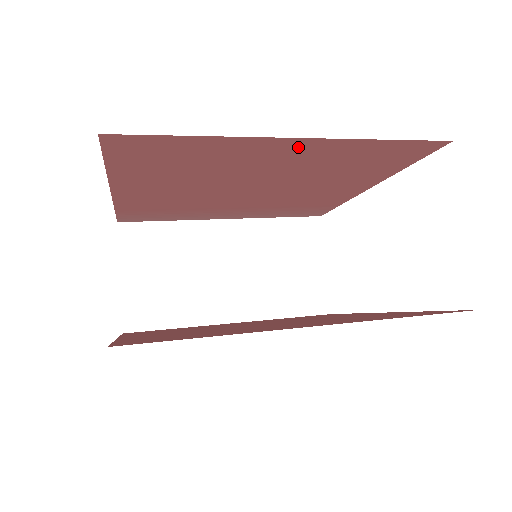
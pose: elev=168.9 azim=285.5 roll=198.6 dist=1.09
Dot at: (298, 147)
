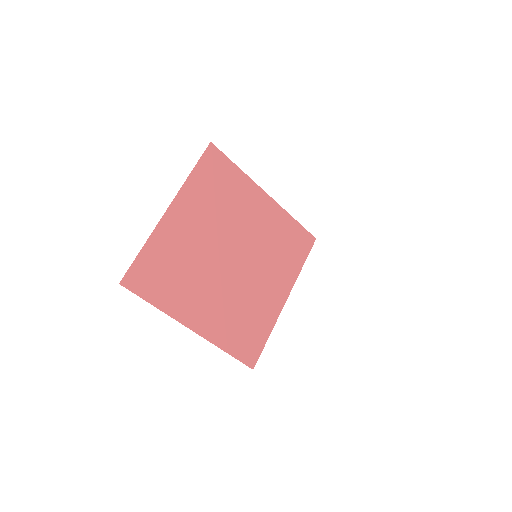
Dot at: occluded
